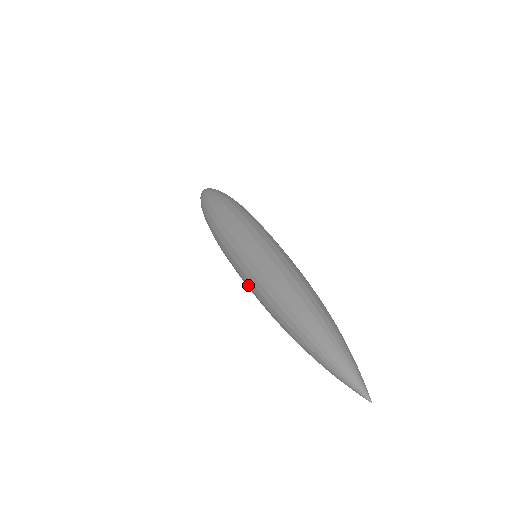
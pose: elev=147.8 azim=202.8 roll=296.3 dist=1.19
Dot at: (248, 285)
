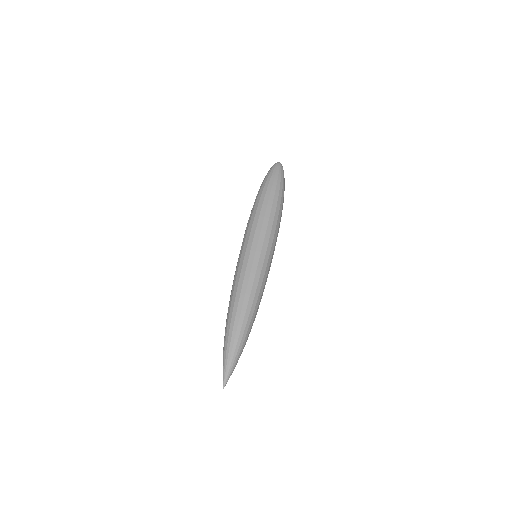
Dot at: occluded
